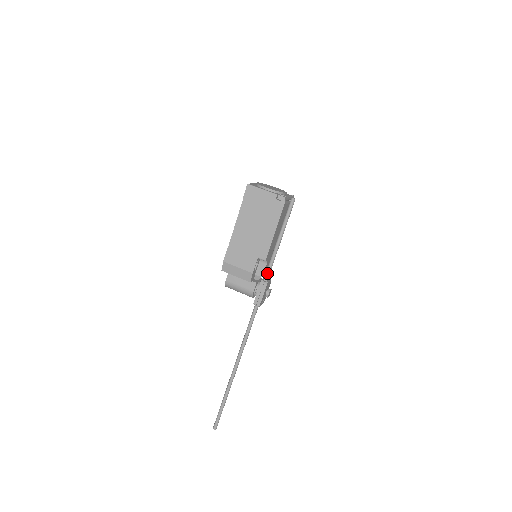
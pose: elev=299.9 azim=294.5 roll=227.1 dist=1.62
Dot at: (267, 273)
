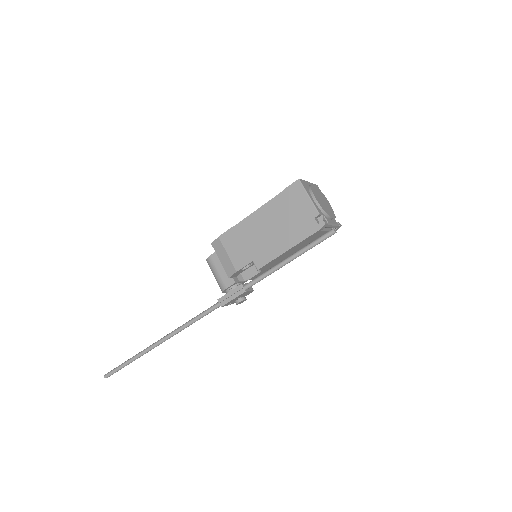
Dot at: (252, 282)
